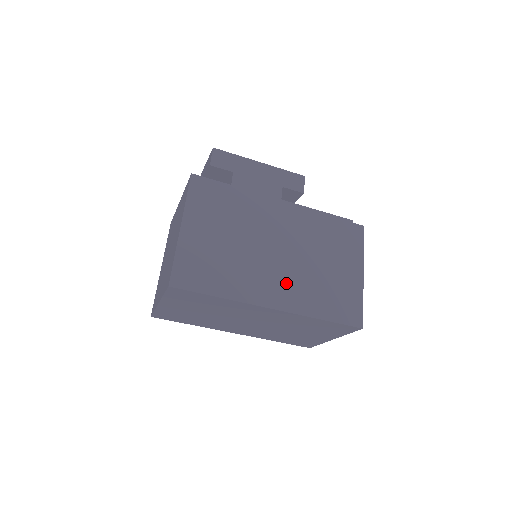
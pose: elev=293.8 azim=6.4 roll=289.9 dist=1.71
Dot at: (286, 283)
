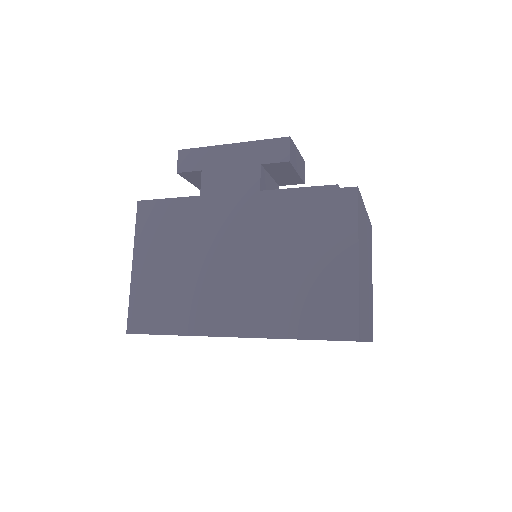
Dot at: (247, 301)
